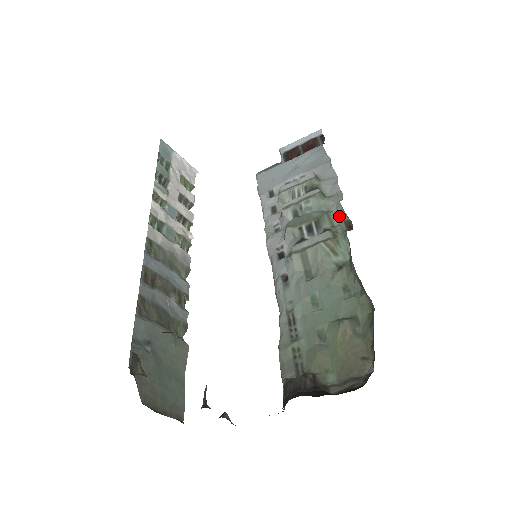
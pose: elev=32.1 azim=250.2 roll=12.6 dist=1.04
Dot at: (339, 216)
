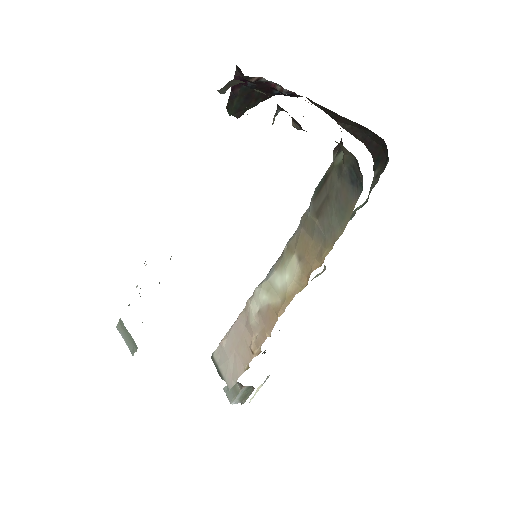
Dot at: occluded
